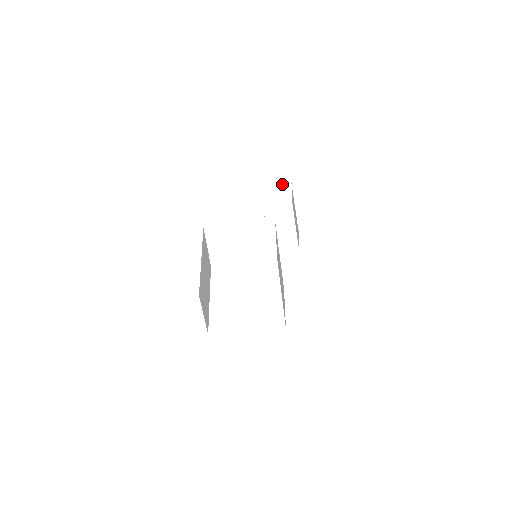
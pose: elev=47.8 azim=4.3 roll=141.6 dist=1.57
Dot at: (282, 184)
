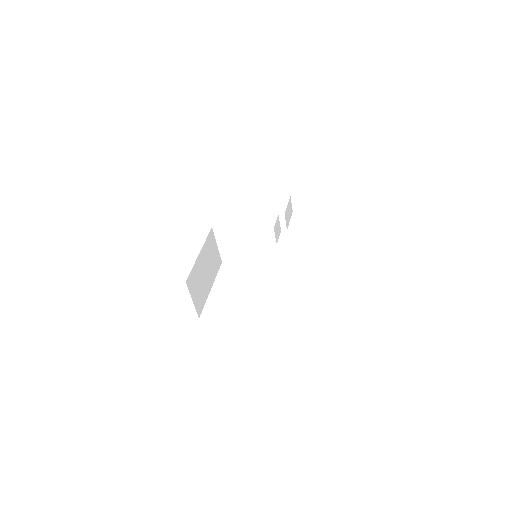
Dot at: occluded
